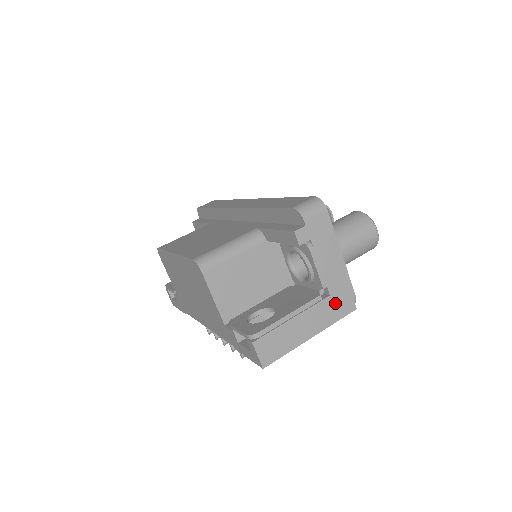
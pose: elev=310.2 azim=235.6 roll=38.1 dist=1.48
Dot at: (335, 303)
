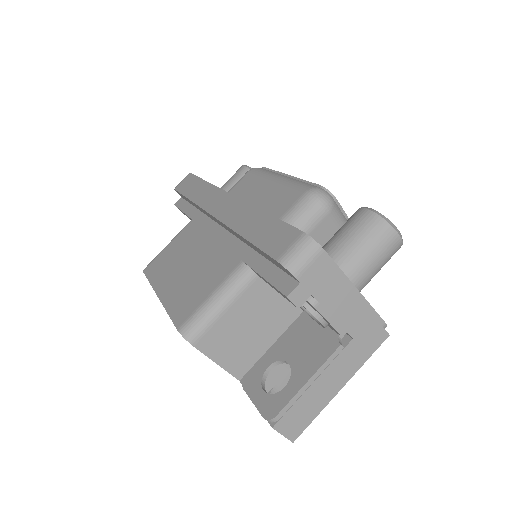
Dot at: (361, 343)
